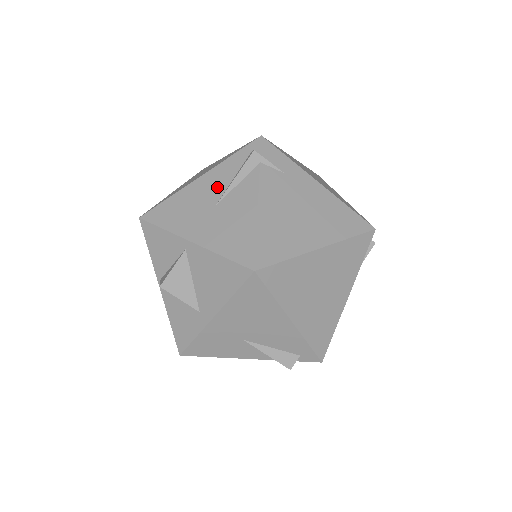
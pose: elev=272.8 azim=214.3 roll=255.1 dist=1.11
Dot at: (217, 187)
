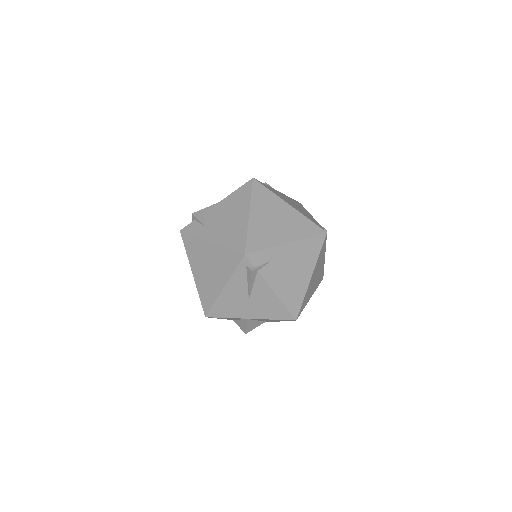
Dot at: (241, 291)
